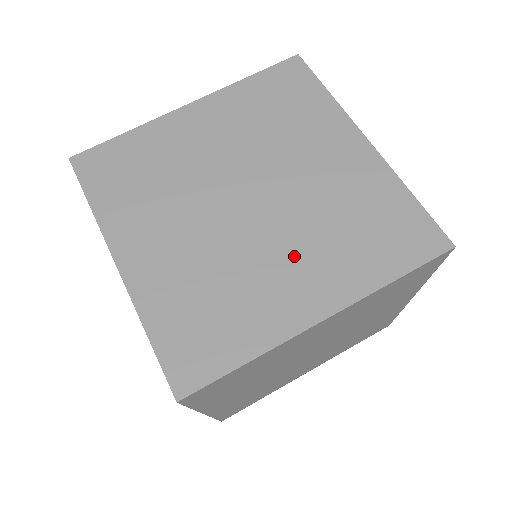
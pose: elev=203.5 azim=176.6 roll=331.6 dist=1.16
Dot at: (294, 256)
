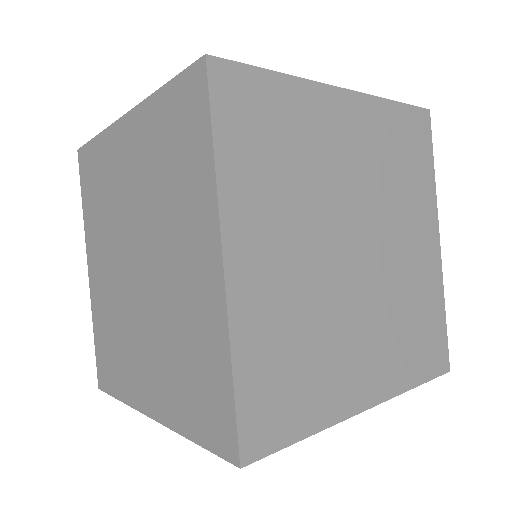
Dot at: (148, 350)
